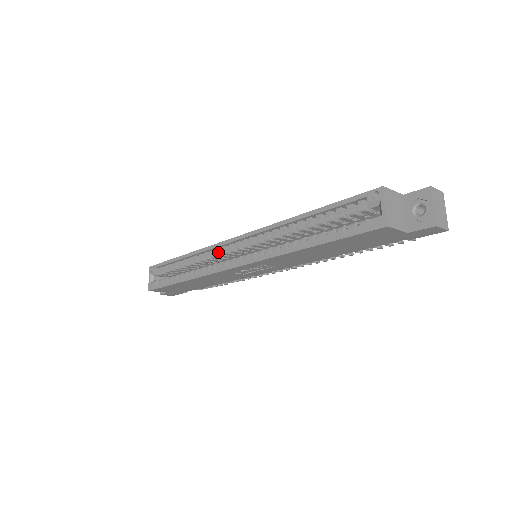
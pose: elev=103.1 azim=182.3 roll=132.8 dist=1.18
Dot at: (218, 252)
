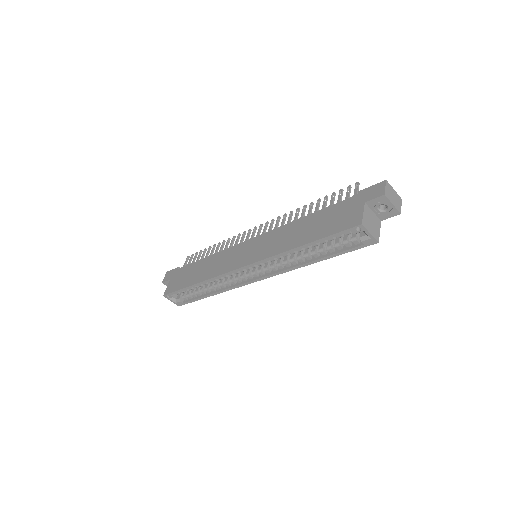
Dot at: (230, 275)
